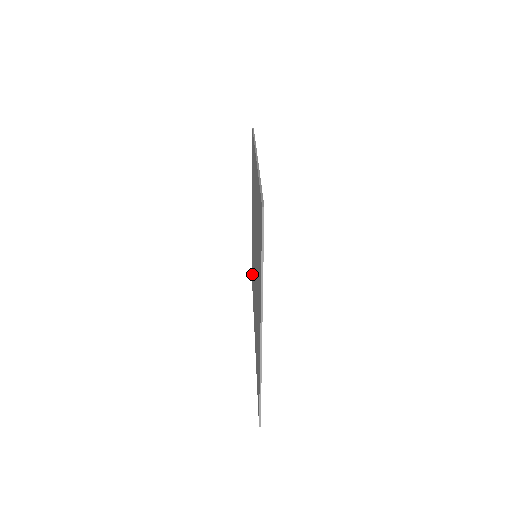
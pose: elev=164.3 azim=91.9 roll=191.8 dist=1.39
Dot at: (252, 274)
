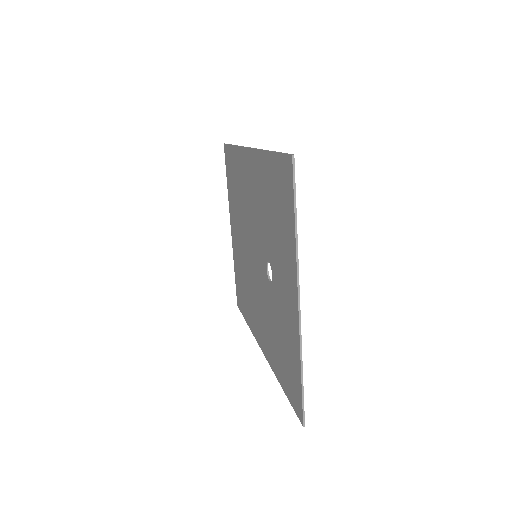
Dot at: (239, 296)
